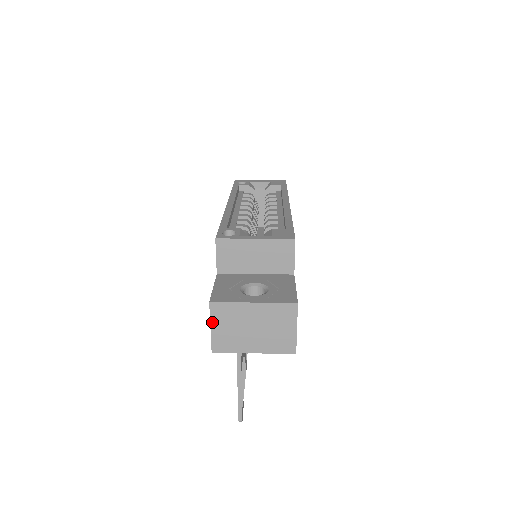
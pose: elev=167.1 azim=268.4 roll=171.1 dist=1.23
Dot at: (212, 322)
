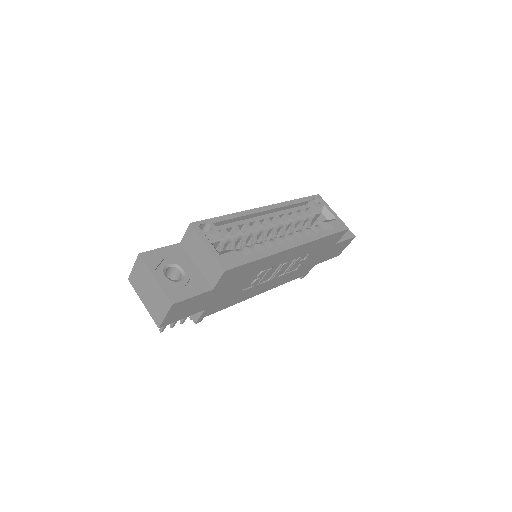
Dot at: (135, 265)
